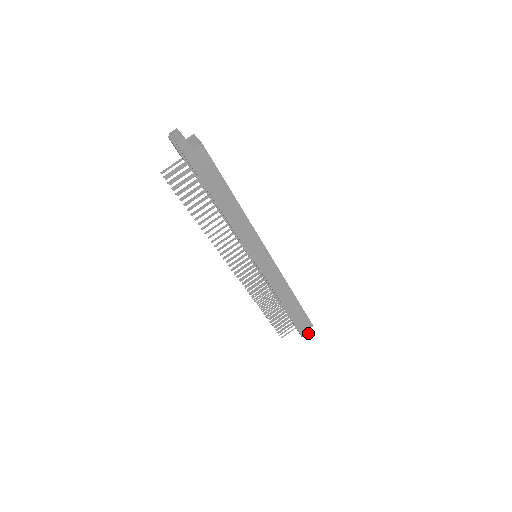
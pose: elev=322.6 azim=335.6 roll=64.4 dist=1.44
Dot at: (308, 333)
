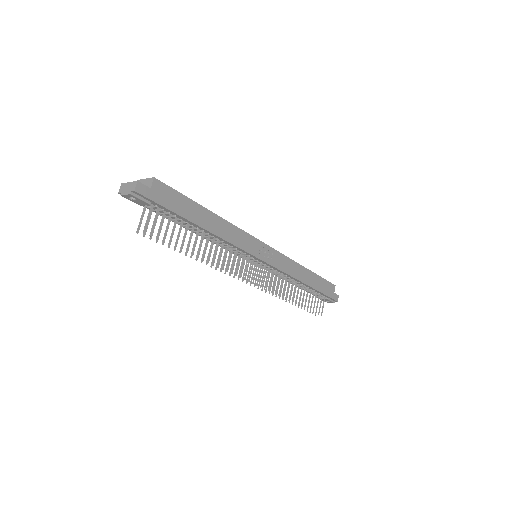
Dot at: (336, 295)
